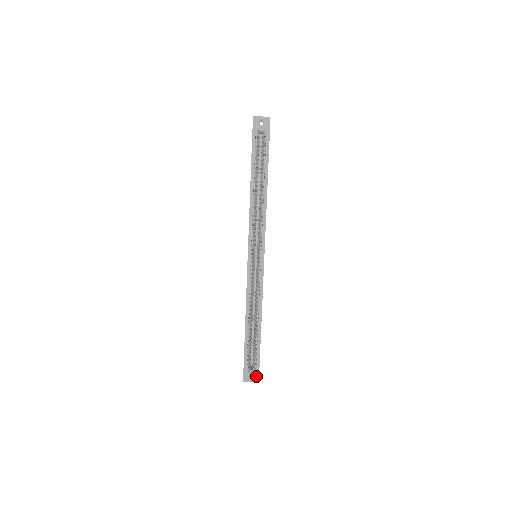
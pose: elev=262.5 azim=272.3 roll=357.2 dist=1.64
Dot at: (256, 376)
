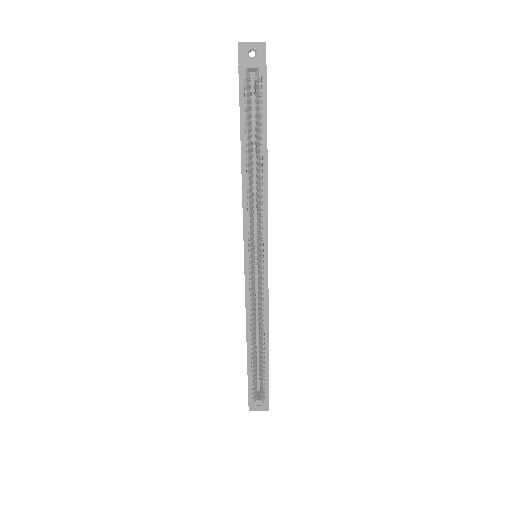
Dot at: occluded
